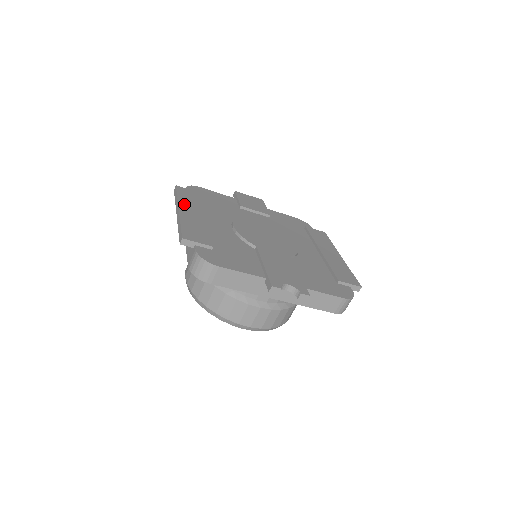
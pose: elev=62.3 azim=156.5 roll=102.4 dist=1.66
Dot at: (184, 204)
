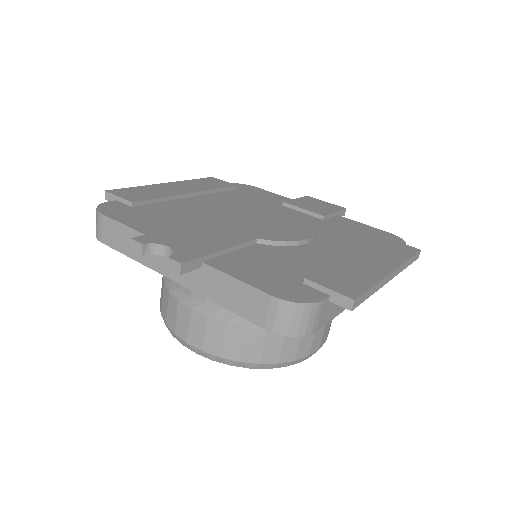
Dot at: (184, 183)
